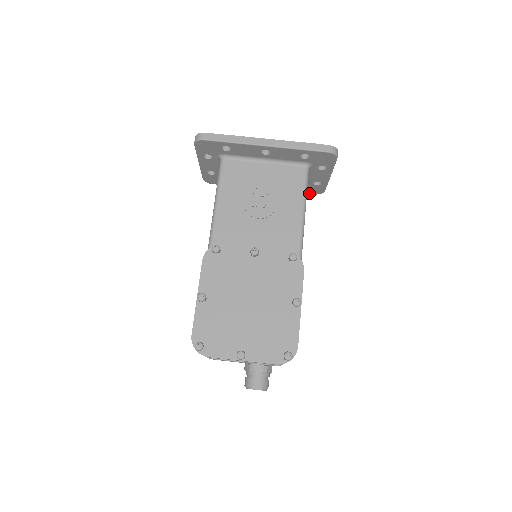
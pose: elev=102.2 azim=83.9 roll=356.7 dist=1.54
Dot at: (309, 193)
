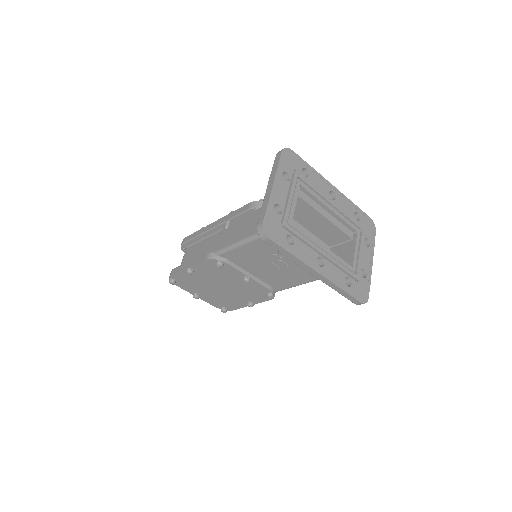
Dot at: occluded
